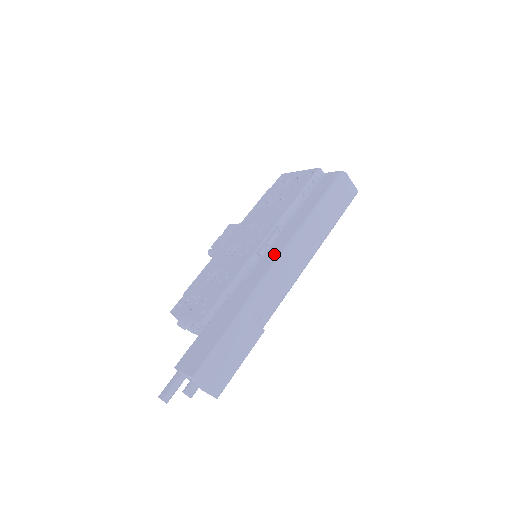
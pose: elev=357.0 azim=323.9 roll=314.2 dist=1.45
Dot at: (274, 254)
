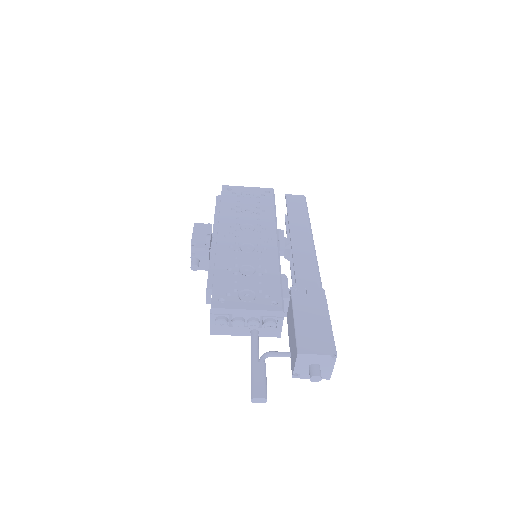
Dot at: (307, 252)
